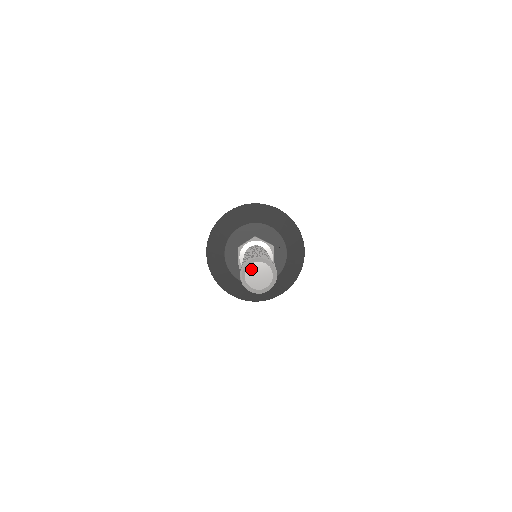
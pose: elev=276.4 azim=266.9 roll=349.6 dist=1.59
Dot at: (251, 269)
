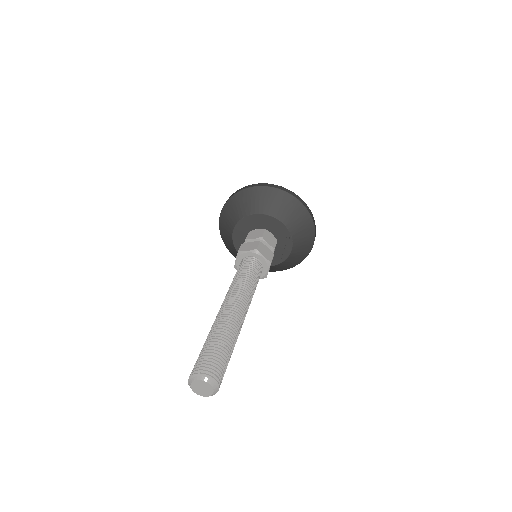
Dot at: (197, 383)
